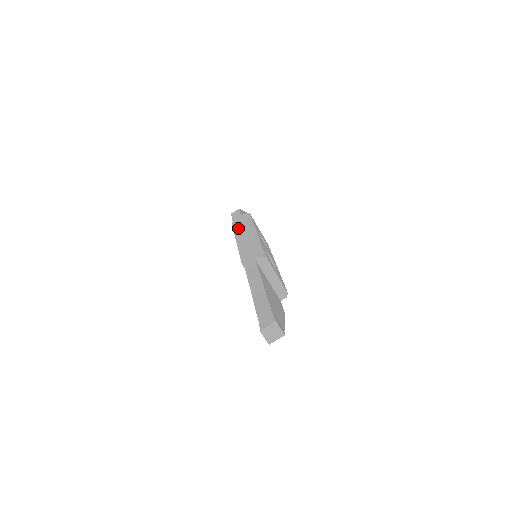
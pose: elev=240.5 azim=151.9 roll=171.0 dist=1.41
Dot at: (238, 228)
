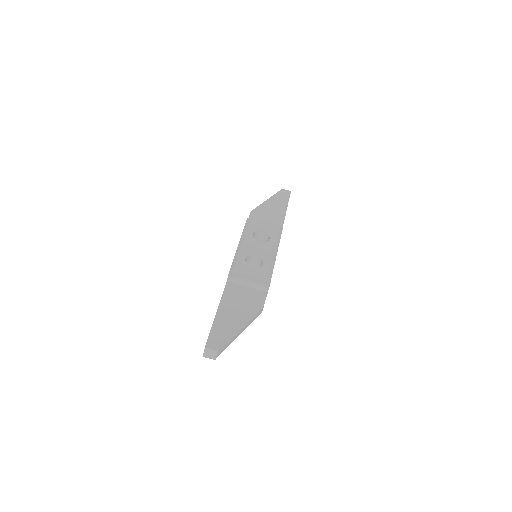
Dot at: occluded
